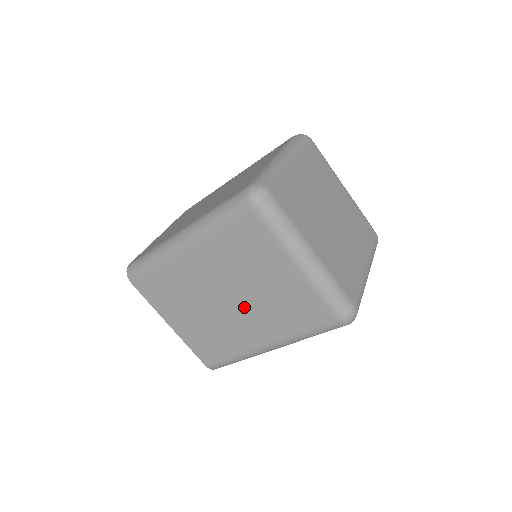
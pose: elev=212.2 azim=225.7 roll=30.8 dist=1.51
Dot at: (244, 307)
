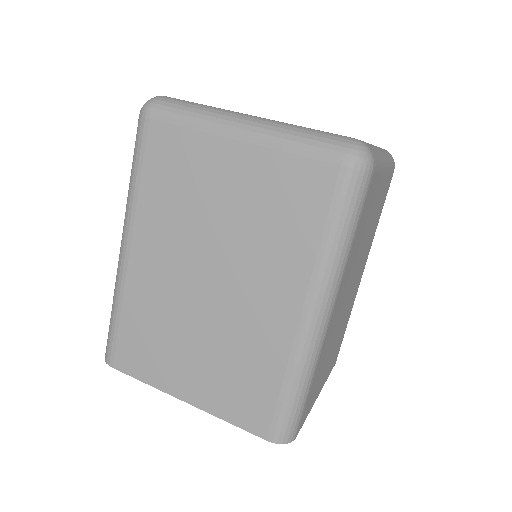
Dot at: (234, 270)
